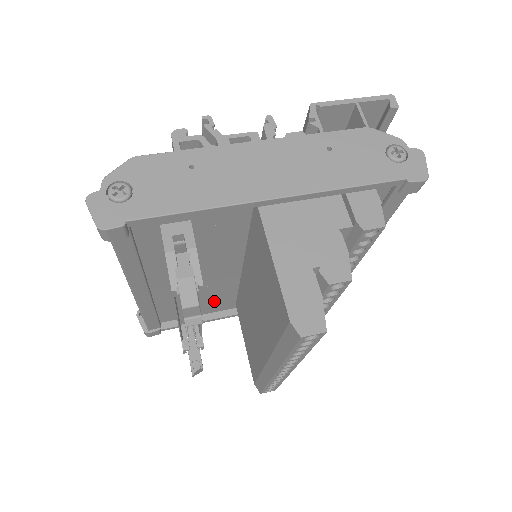
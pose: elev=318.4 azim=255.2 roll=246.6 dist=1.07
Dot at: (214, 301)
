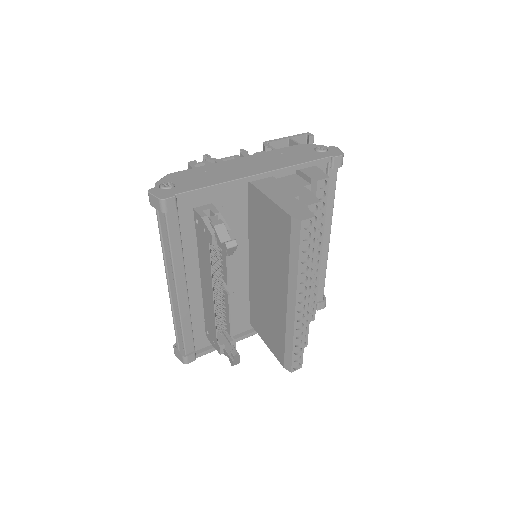
Dot at: (233, 317)
